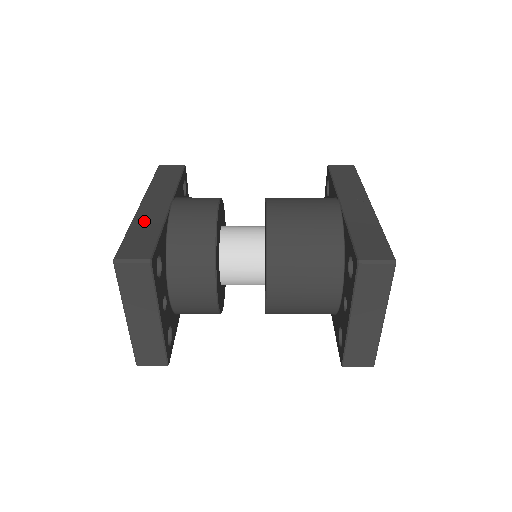
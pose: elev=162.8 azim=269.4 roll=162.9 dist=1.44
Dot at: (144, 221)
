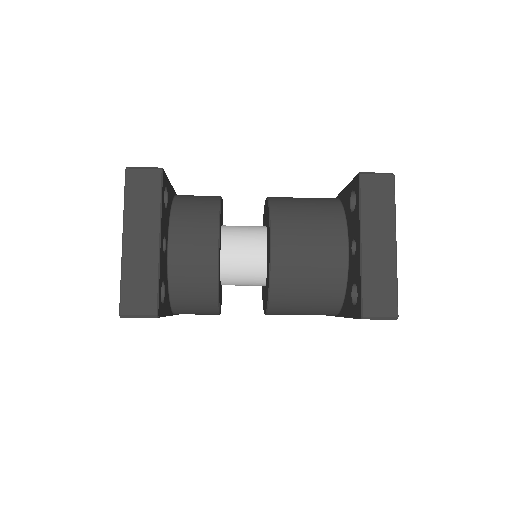
Dot at: occluded
